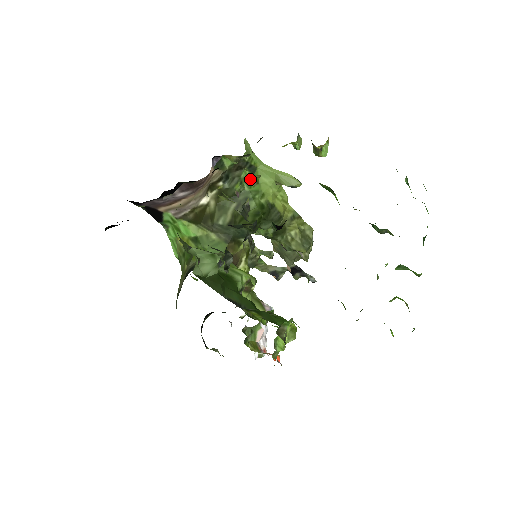
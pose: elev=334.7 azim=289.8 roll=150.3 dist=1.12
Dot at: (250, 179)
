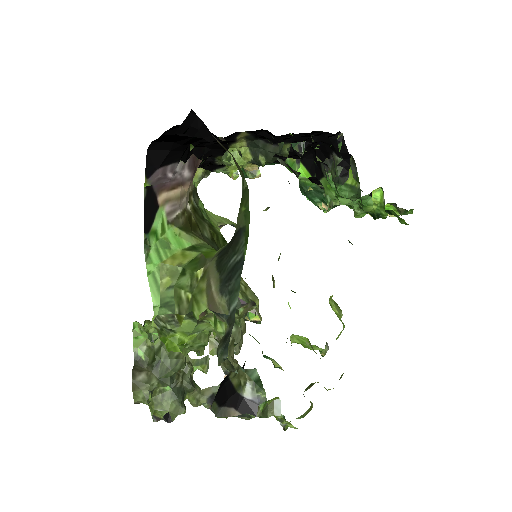
Dot at: (204, 211)
